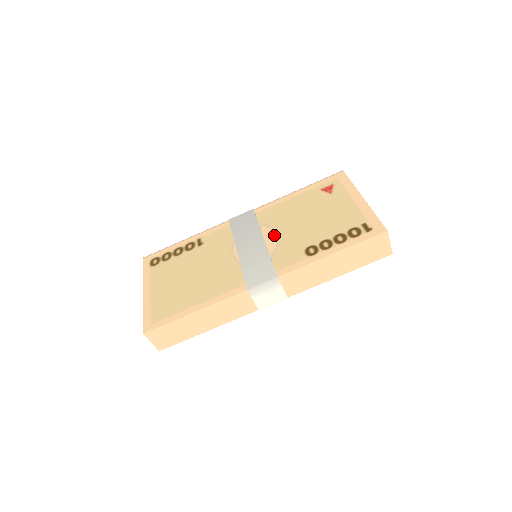
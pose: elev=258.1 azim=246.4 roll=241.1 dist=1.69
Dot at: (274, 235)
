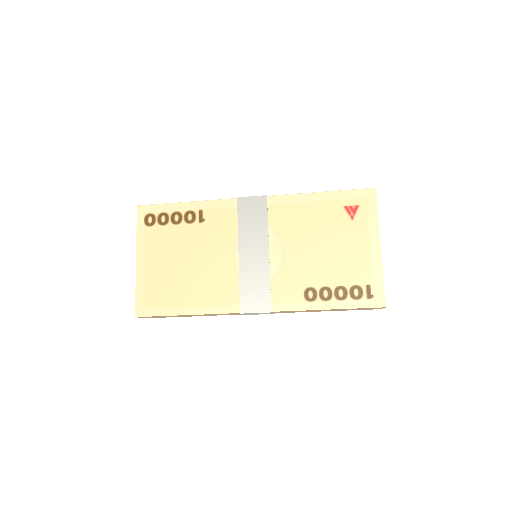
Dot at: (280, 251)
